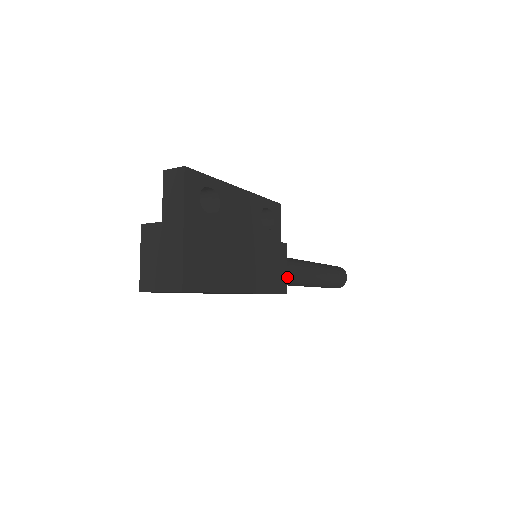
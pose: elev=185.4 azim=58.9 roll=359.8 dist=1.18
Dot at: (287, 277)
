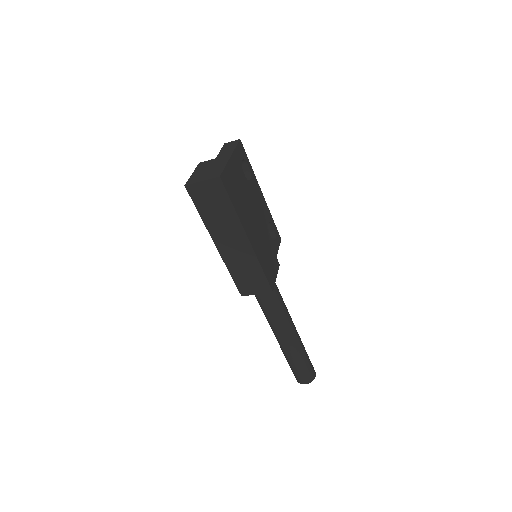
Dot at: (273, 292)
